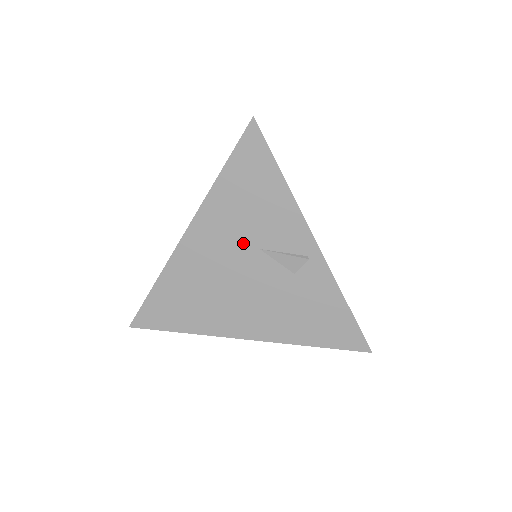
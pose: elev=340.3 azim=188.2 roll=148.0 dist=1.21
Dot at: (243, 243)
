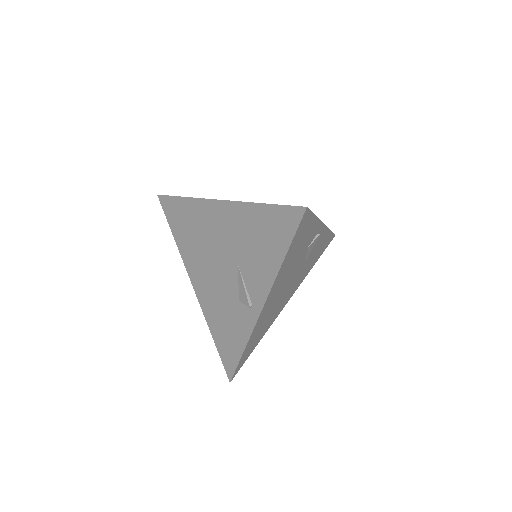
Dot at: (235, 250)
